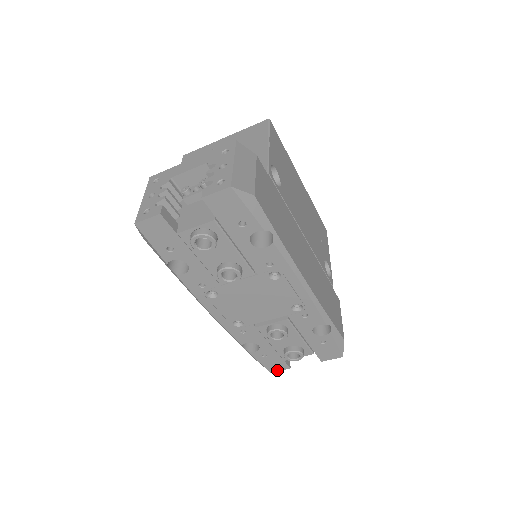
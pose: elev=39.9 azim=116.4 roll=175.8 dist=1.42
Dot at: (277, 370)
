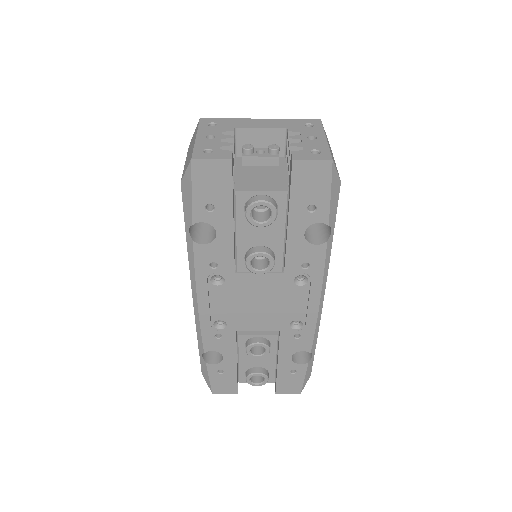
Dot at: (222, 392)
